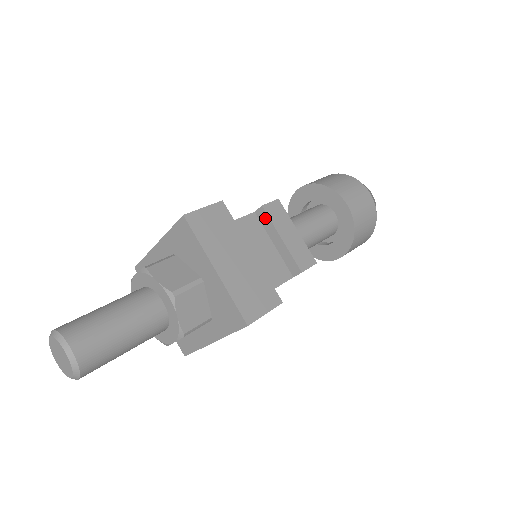
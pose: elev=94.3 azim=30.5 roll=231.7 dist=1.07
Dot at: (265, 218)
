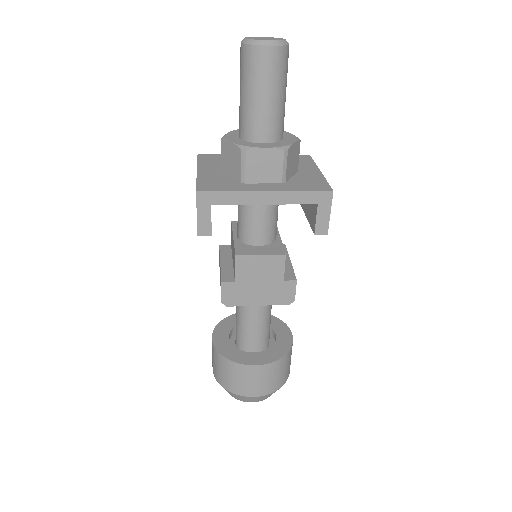
Dot at: occluded
